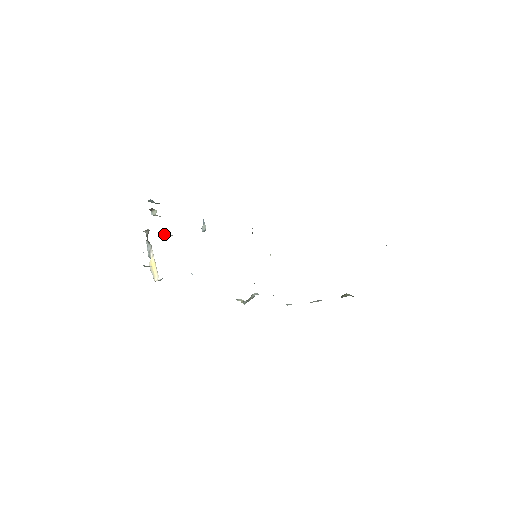
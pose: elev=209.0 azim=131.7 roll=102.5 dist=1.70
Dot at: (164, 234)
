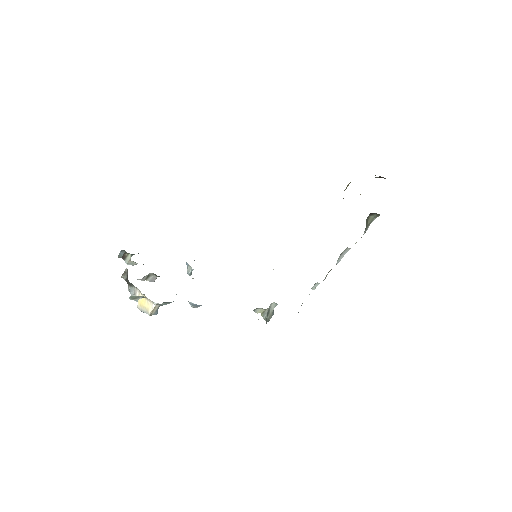
Dot at: (146, 279)
